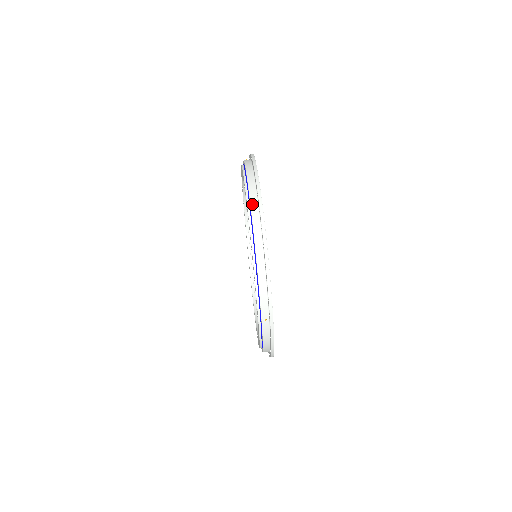
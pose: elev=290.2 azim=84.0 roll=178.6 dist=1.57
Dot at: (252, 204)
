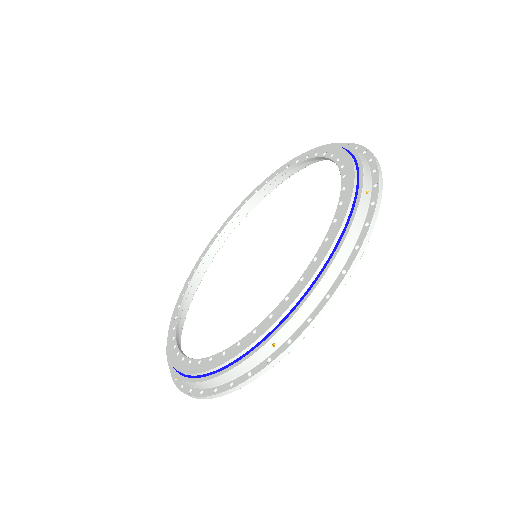
Dot at: (273, 341)
